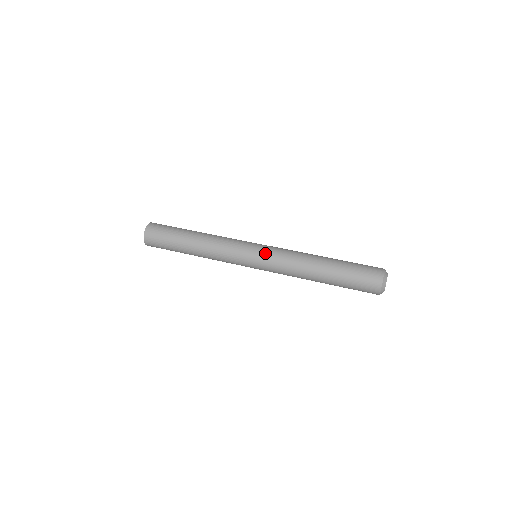
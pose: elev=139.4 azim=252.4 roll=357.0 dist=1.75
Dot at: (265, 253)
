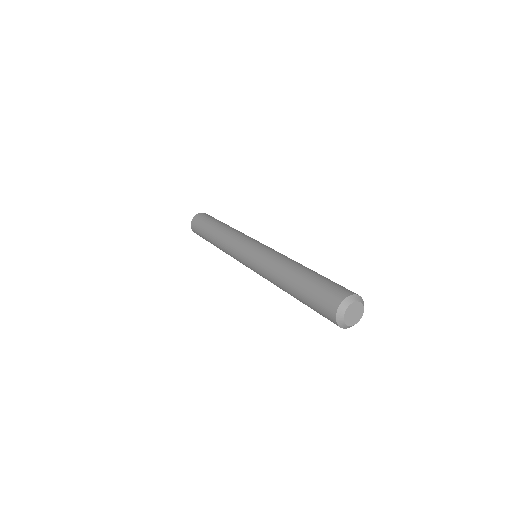
Dot at: (266, 246)
